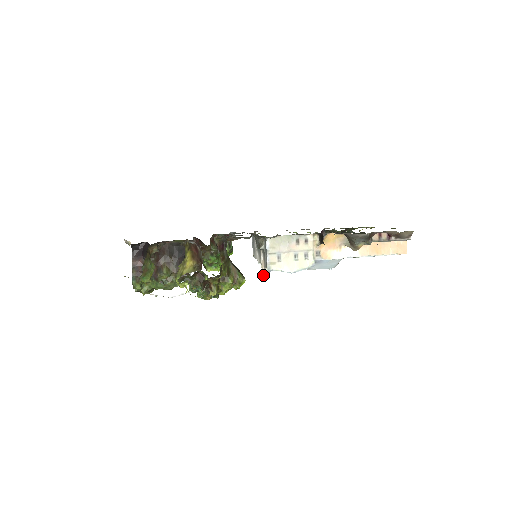
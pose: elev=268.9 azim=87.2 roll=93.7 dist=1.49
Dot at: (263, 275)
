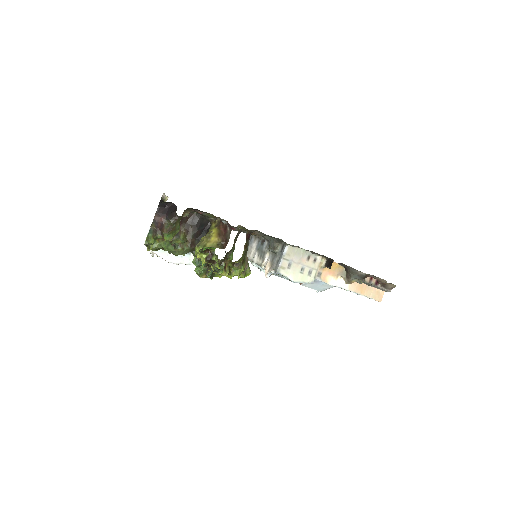
Dot at: (265, 275)
